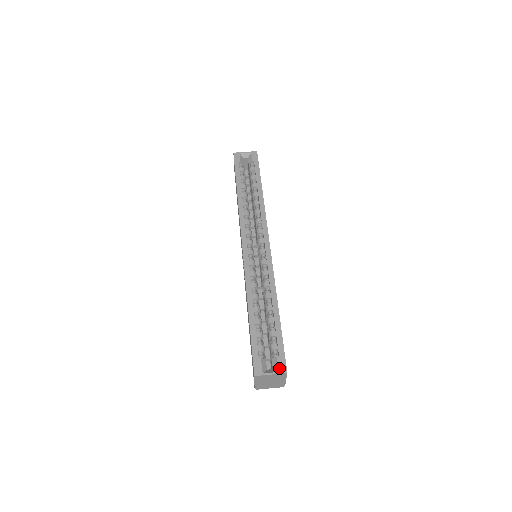
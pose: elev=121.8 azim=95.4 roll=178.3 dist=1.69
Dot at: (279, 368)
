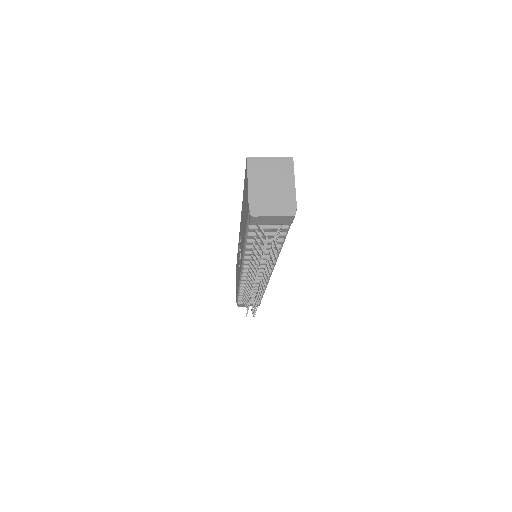
Dot at: occluded
